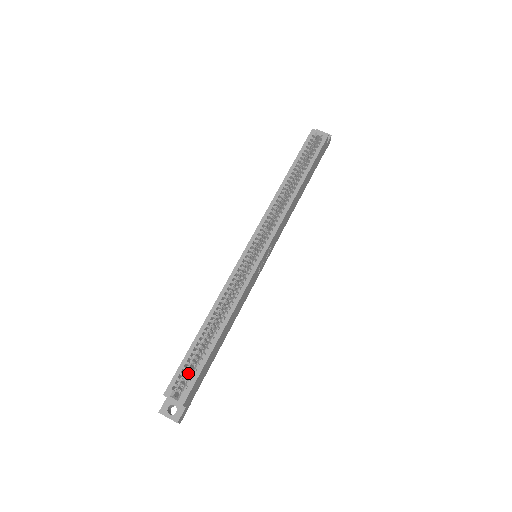
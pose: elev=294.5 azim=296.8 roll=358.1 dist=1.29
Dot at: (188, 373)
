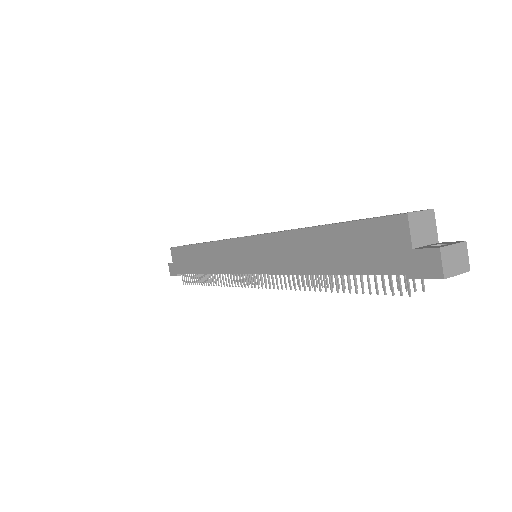
Dot at: occluded
